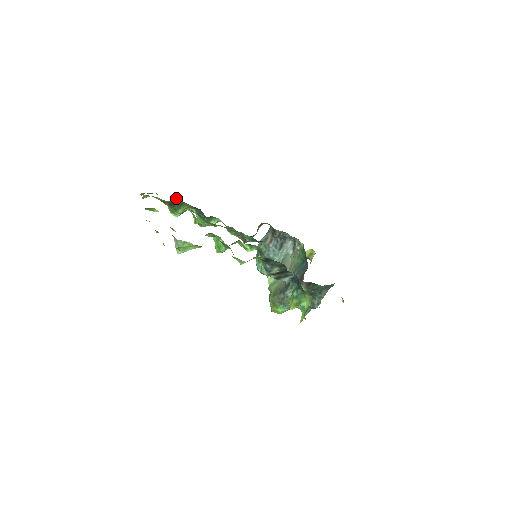
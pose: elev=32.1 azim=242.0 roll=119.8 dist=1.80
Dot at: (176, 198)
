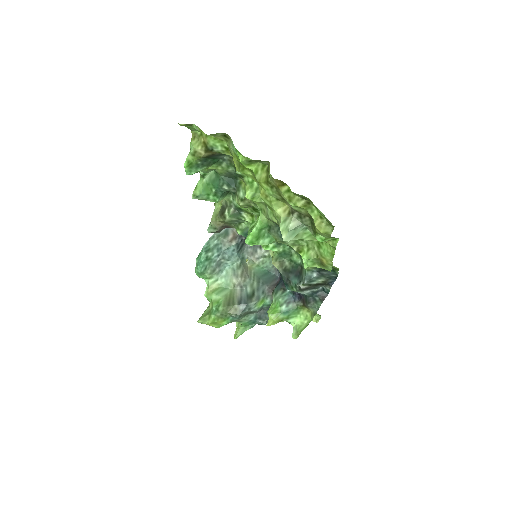
Dot at: occluded
